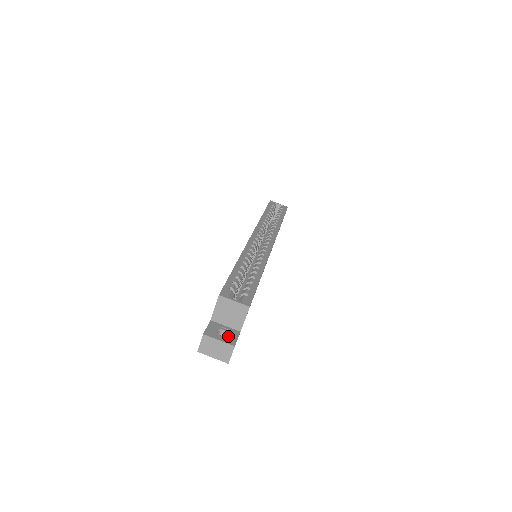
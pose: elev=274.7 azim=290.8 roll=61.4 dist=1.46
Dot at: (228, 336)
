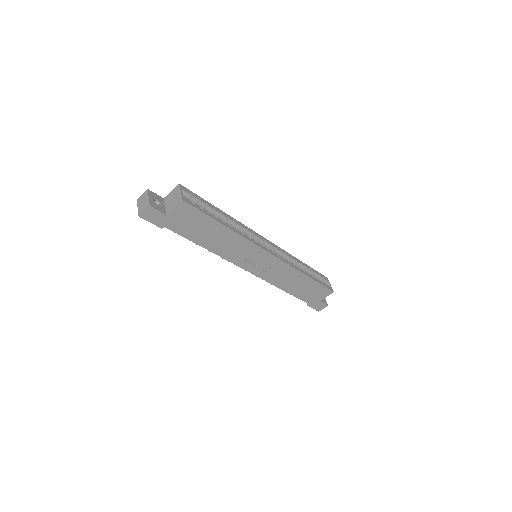
Dot at: (156, 204)
